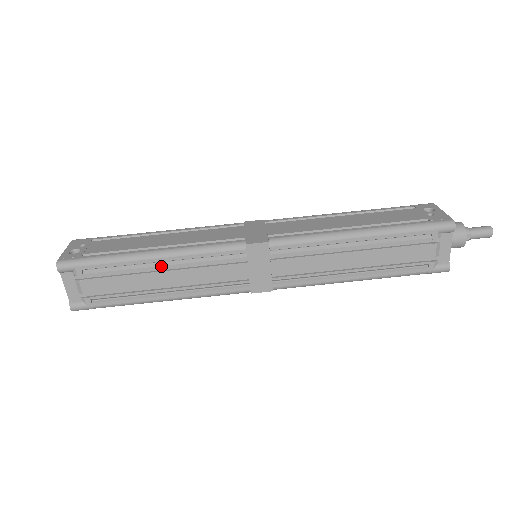
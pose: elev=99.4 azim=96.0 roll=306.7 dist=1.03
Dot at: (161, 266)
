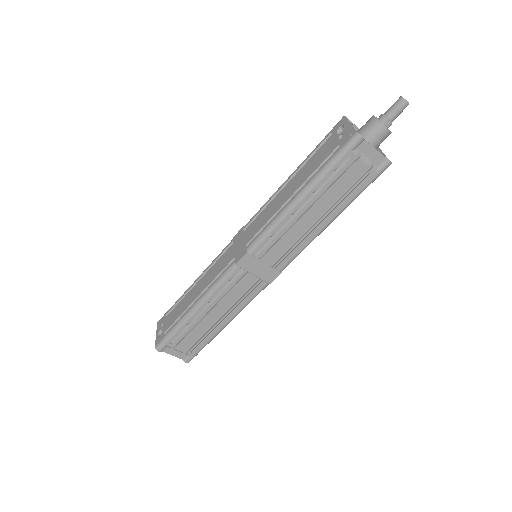
Dot at: (205, 311)
